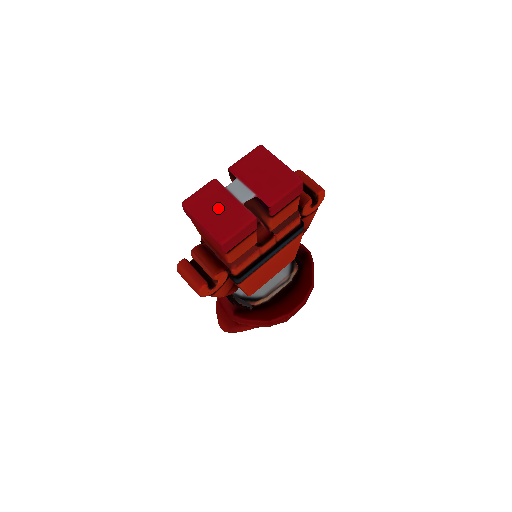
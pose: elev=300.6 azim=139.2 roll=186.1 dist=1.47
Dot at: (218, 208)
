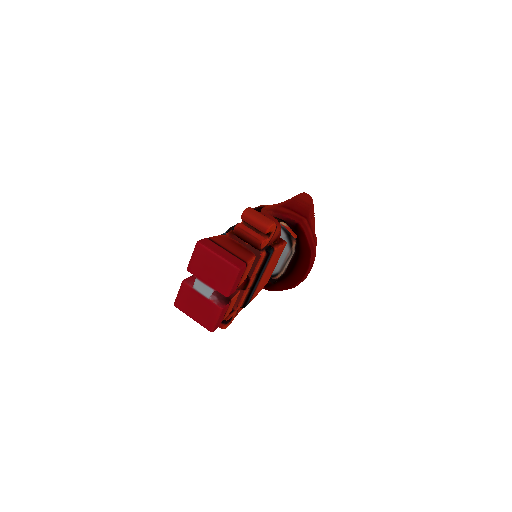
Dot at: (196, 306)
